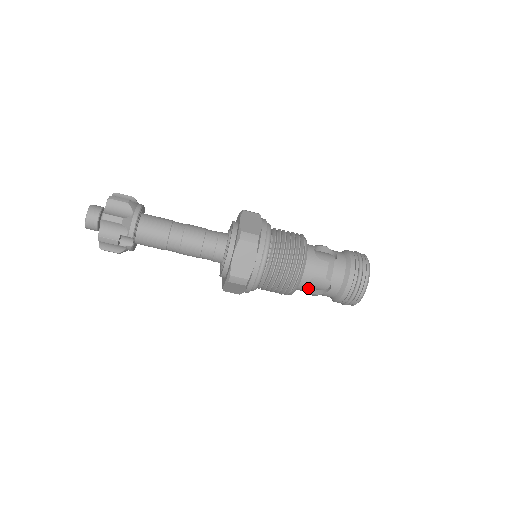
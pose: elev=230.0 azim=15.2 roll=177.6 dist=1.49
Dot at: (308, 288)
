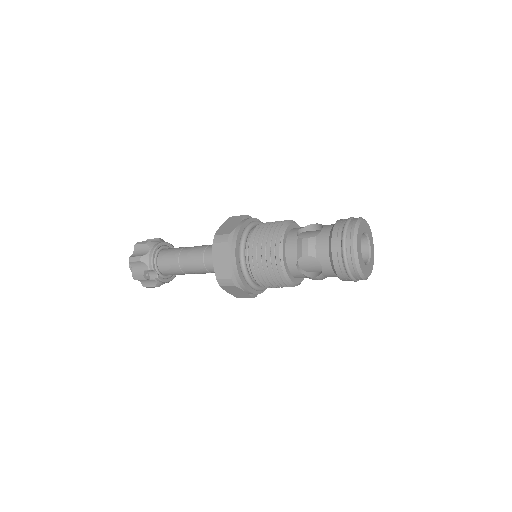
Dot at: (306, 273)
